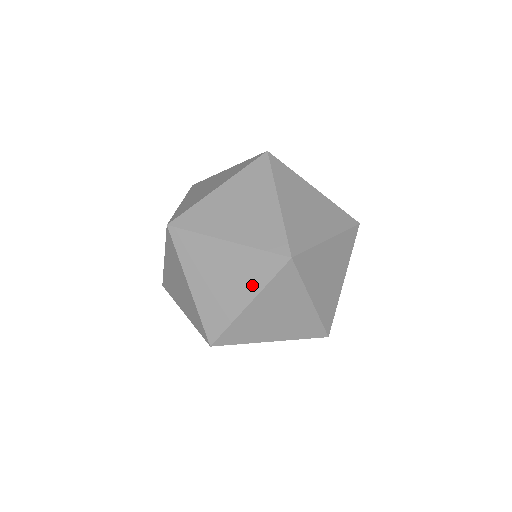
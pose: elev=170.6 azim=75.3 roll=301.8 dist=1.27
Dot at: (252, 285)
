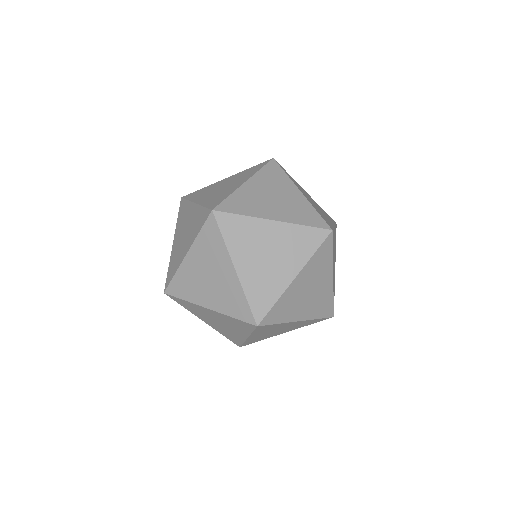
Dot at: (298, 259)
